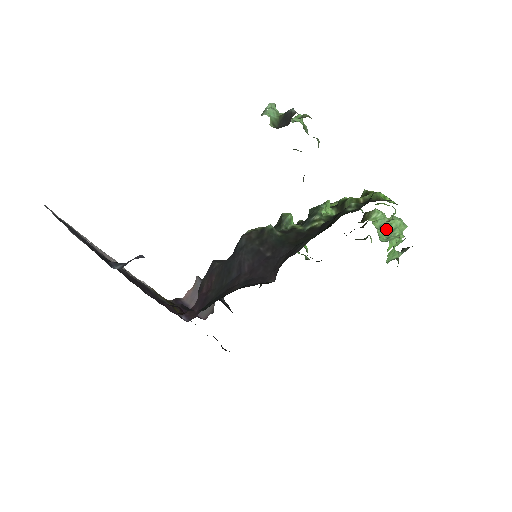
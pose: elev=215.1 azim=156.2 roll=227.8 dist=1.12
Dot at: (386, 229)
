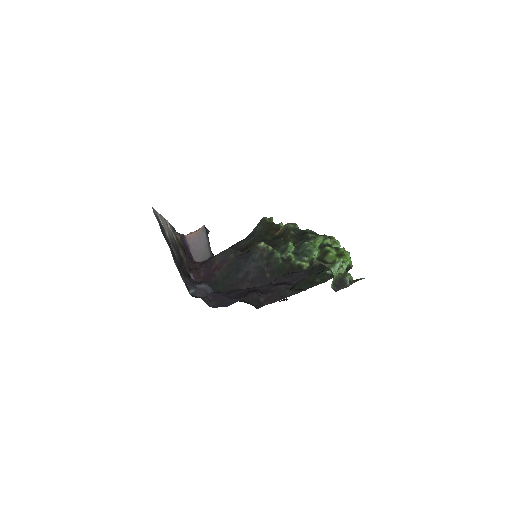
Dot at: occluded
